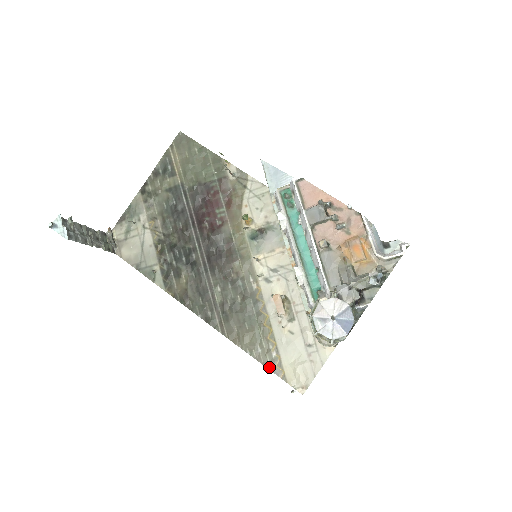
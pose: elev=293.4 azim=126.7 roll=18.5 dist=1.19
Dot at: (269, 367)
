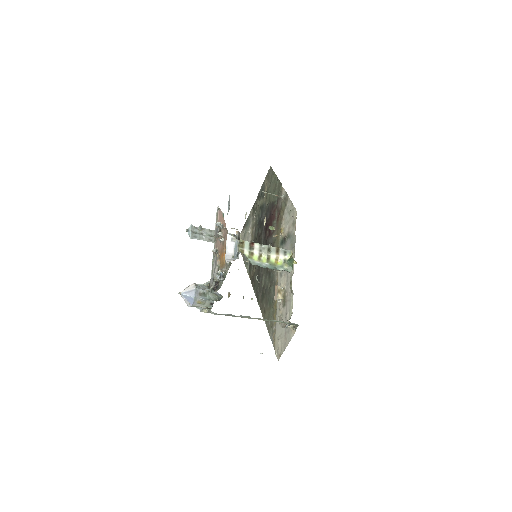
Dot at: (270, 336)
